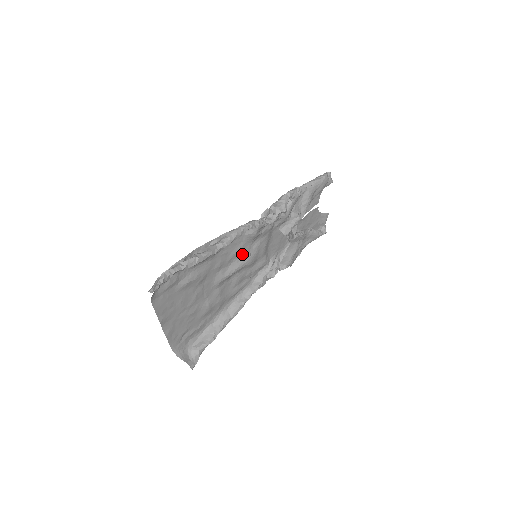
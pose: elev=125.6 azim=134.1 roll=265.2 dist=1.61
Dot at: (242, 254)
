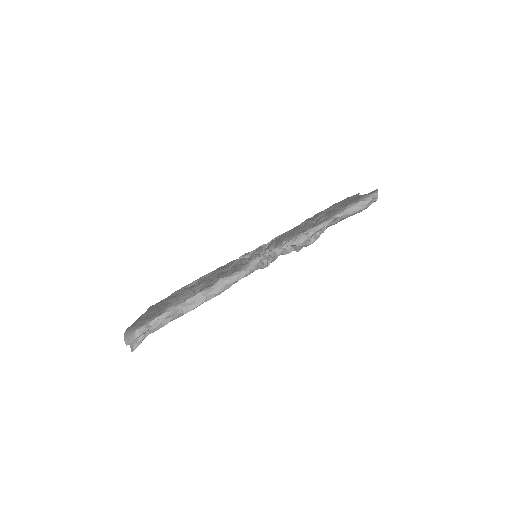
Dot at: occluded
